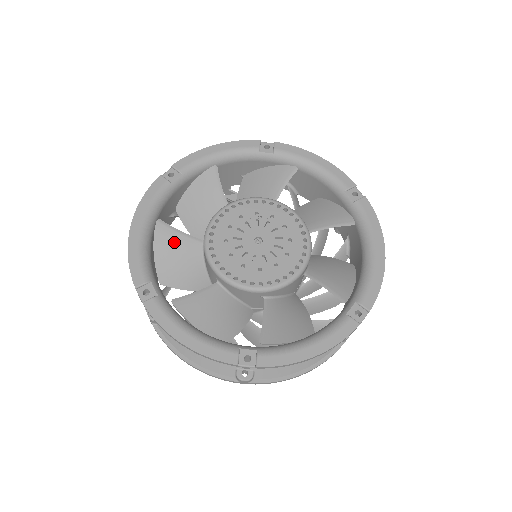
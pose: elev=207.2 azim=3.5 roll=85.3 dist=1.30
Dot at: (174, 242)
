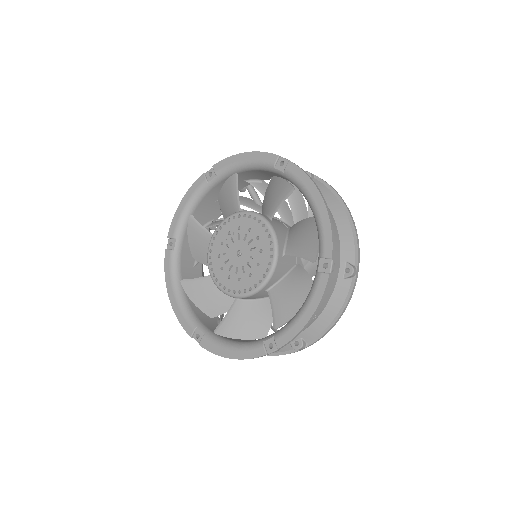
Dot at: (199, 288)
